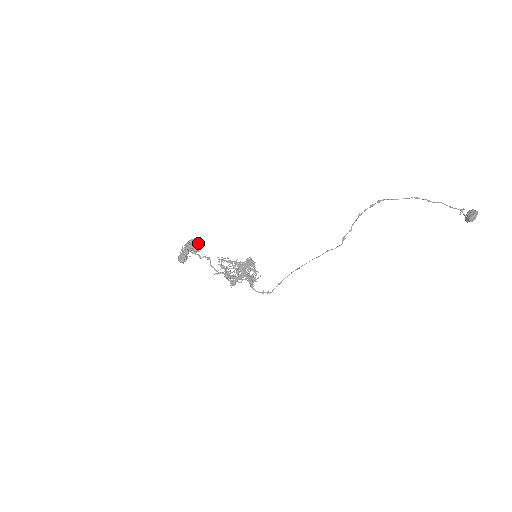
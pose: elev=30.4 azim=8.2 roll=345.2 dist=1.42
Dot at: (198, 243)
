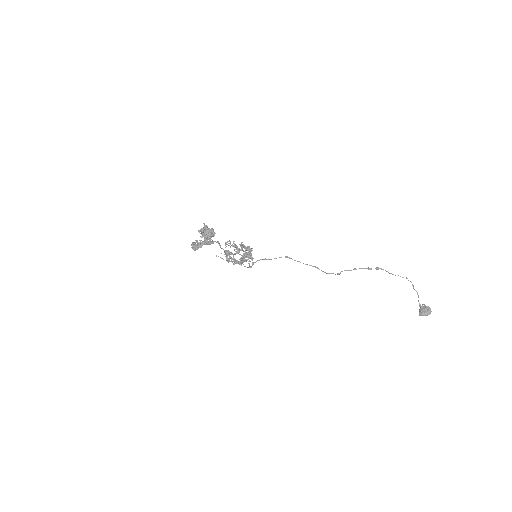
Dot at: (214, 234)
